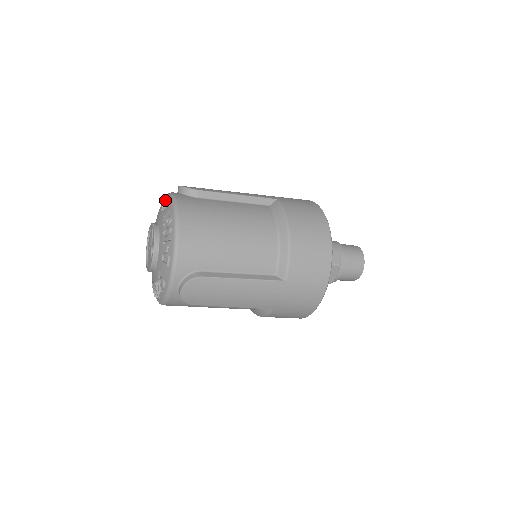
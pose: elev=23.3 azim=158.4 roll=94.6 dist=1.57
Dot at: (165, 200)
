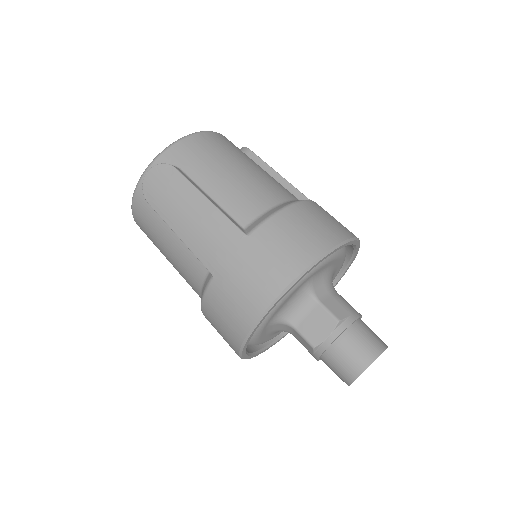
Dot at: occluded
